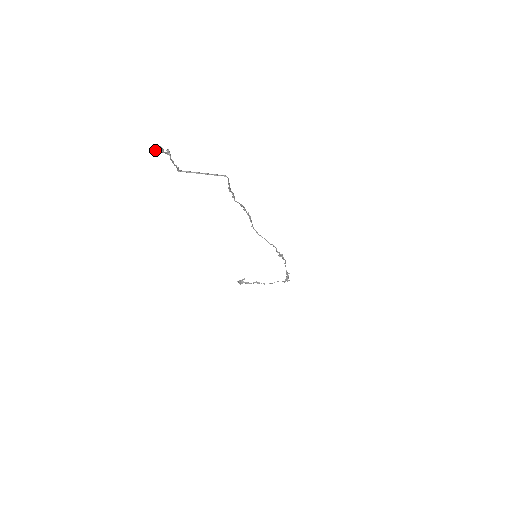
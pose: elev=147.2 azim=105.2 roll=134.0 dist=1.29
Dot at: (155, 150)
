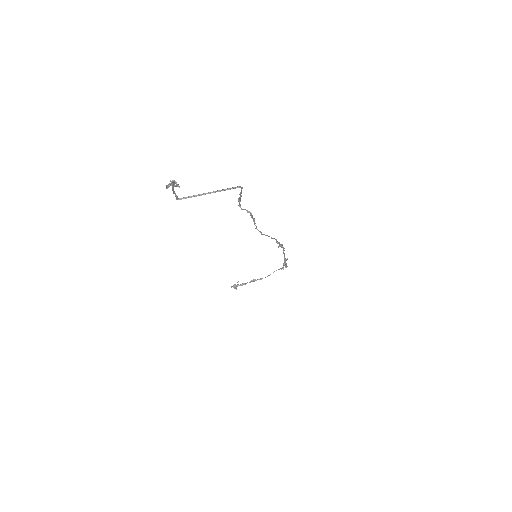
Dot at: (167, 187)
